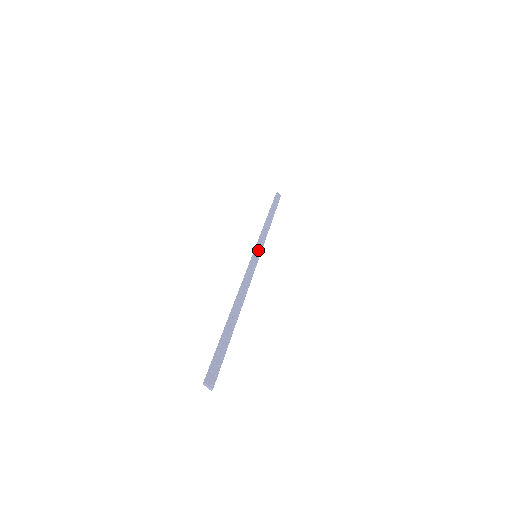
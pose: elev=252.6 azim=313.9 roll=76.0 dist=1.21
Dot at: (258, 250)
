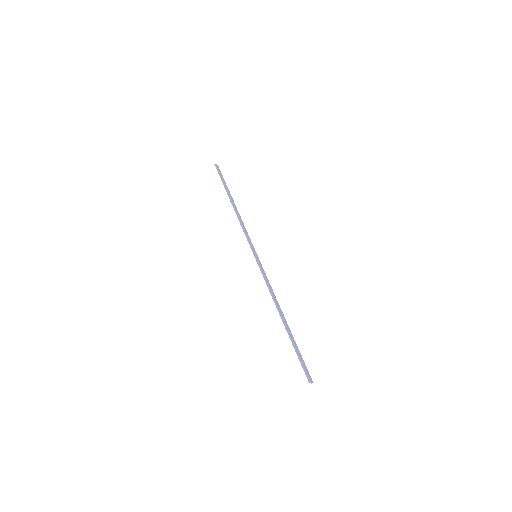
Dot at: (253, 249)
